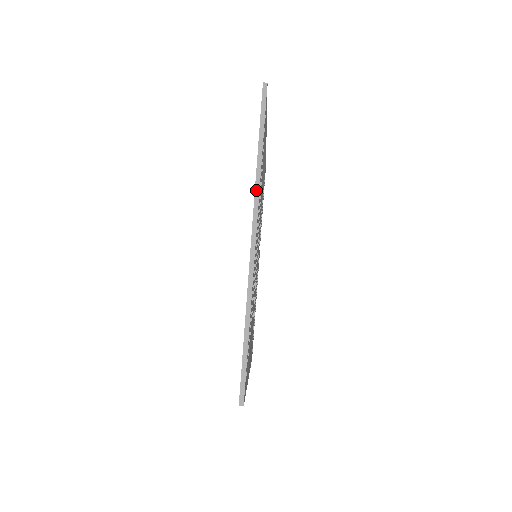
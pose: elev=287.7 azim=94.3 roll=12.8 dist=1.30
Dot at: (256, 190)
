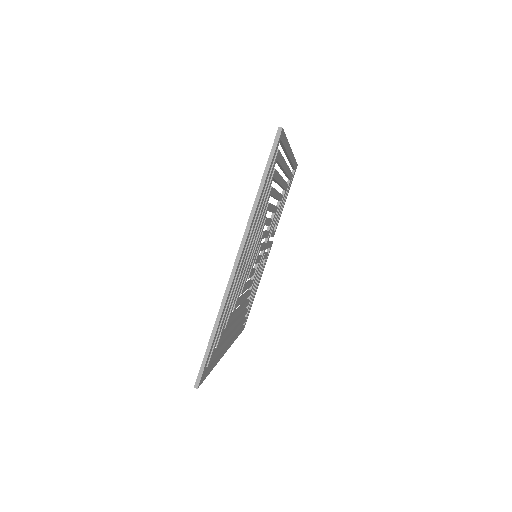
Dot at: (249, 221)
